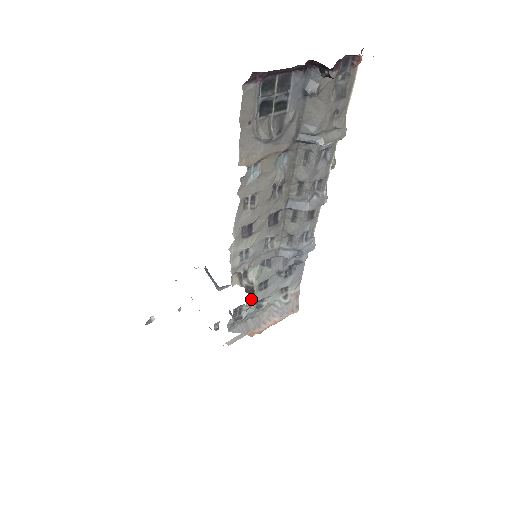
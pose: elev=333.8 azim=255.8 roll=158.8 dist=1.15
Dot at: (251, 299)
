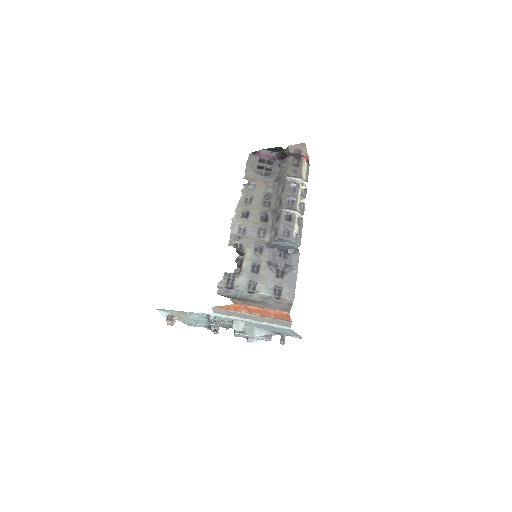
Dot at: (240, 263)
